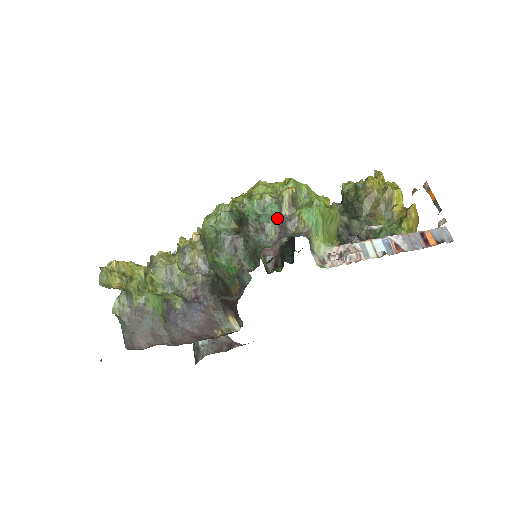
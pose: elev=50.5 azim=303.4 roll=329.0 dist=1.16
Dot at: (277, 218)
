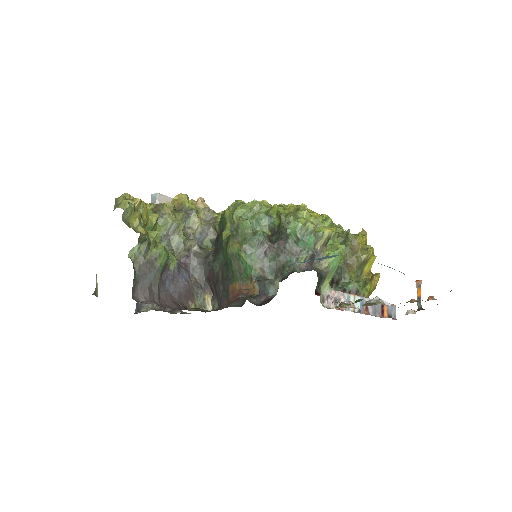
Dot at: (311, 249)
